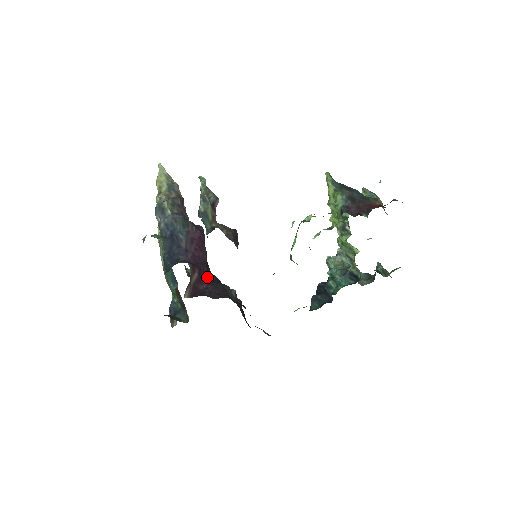
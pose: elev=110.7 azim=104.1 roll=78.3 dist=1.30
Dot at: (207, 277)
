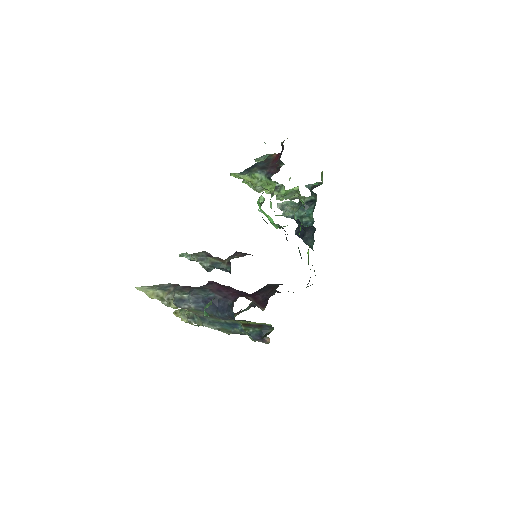
Dot at: (253, 294)
